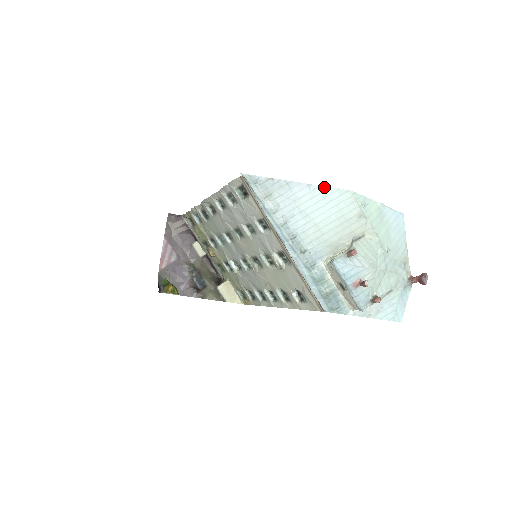
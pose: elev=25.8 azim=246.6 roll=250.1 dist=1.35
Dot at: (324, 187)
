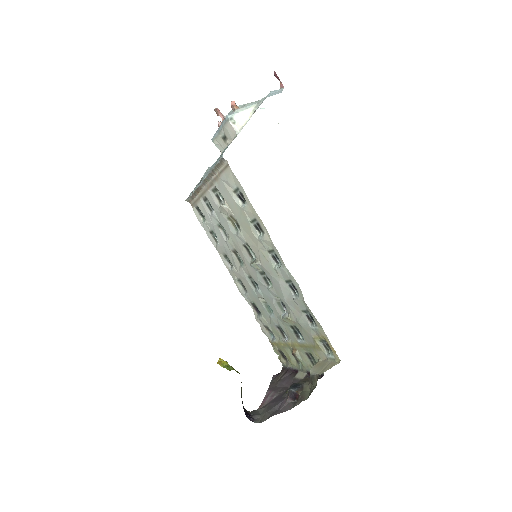
Dot at: occluded
